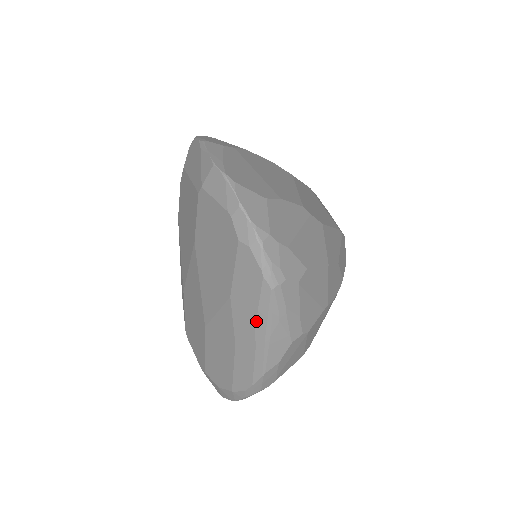
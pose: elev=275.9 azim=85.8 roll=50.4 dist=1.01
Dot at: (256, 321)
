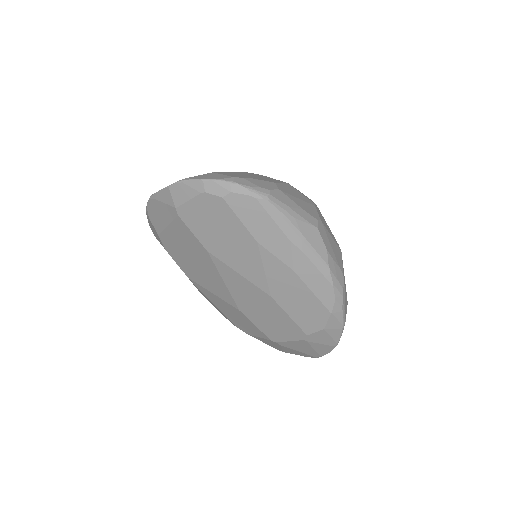
Dot at: (284, 234)
